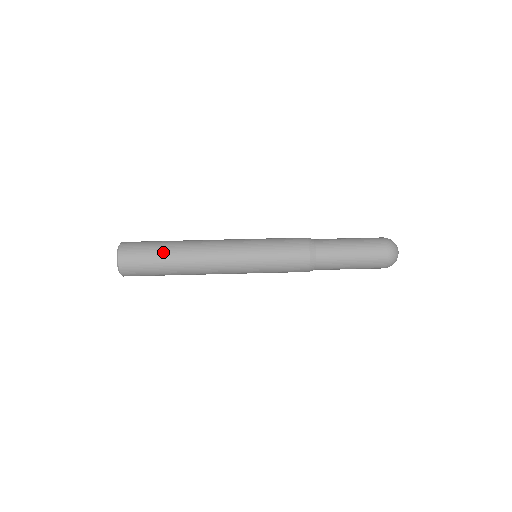
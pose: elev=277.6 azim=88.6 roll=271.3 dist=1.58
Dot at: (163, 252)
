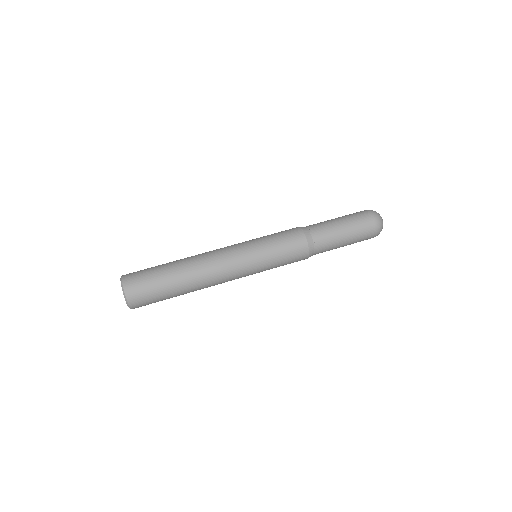
Dot at: (166, 265)
